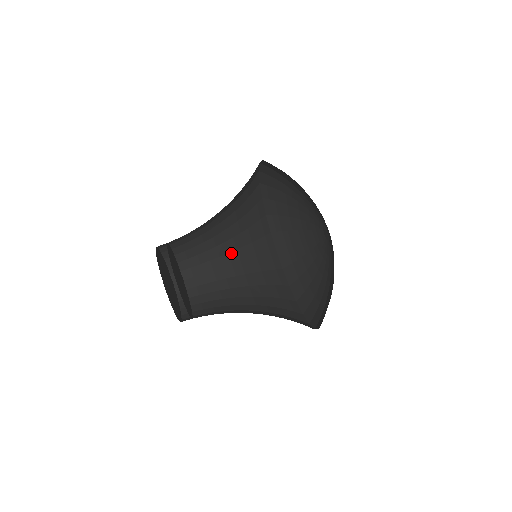
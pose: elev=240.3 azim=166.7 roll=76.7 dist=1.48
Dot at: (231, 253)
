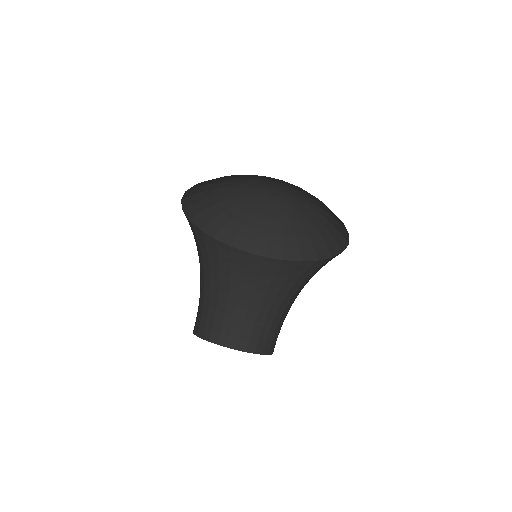
Dot at: (231, 284)
